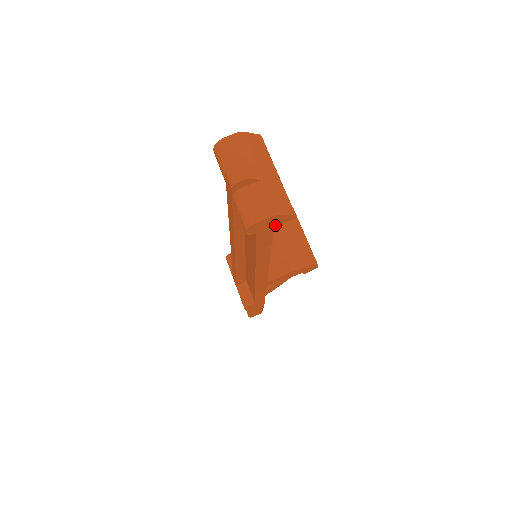
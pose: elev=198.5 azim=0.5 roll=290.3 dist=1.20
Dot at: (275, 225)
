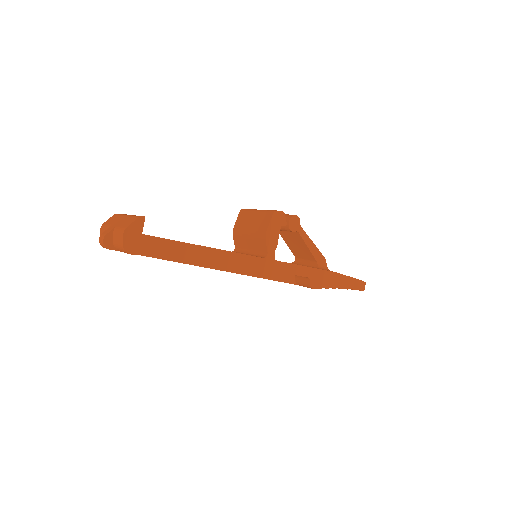
Dot at: (240, 229)
